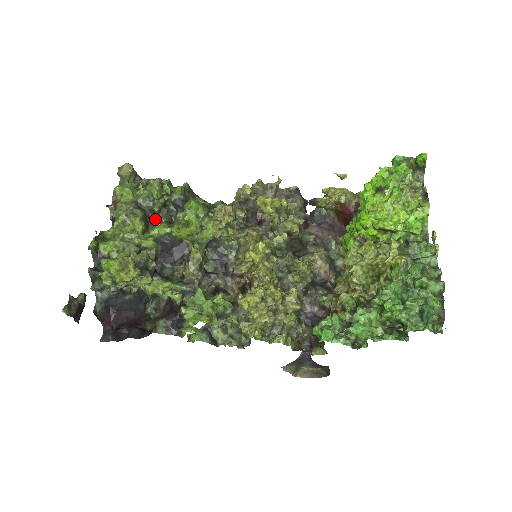
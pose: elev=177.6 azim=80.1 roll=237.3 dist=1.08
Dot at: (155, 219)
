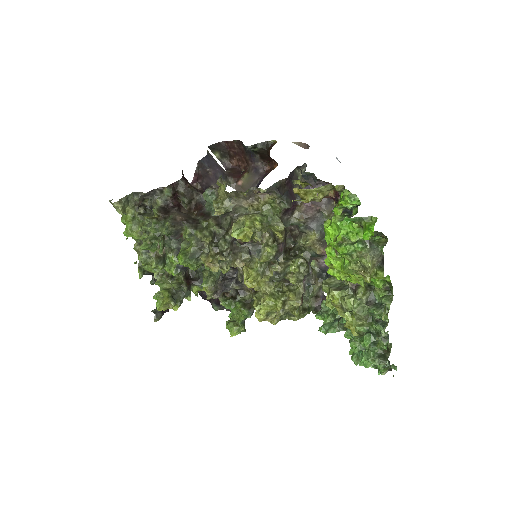
Dot at: occluded
